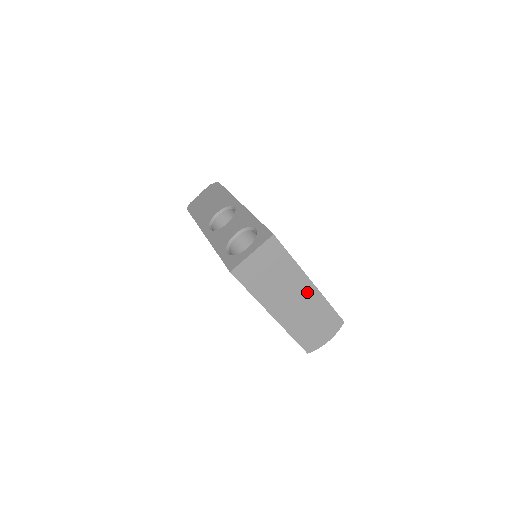
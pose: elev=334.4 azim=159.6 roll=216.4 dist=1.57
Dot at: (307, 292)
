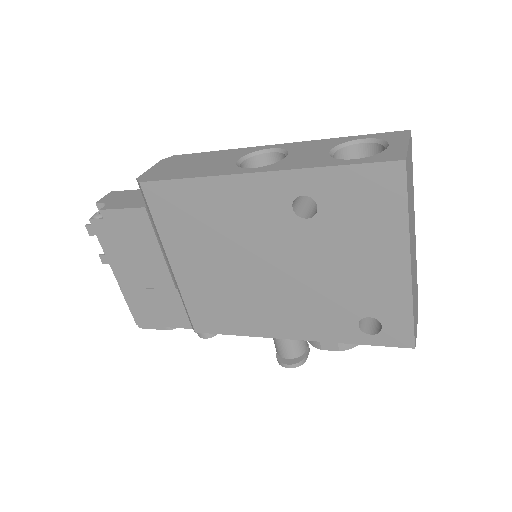
Dot at: (414, 240)
